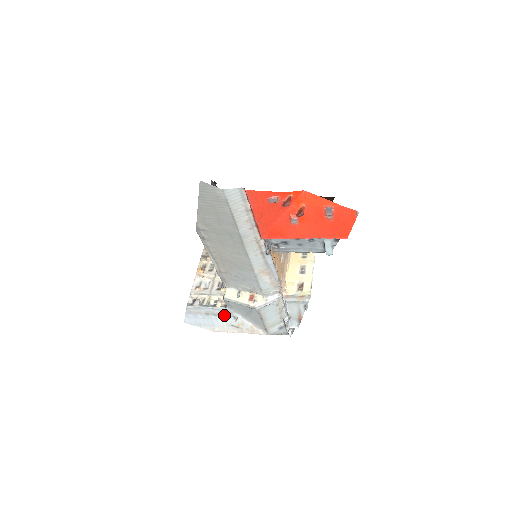
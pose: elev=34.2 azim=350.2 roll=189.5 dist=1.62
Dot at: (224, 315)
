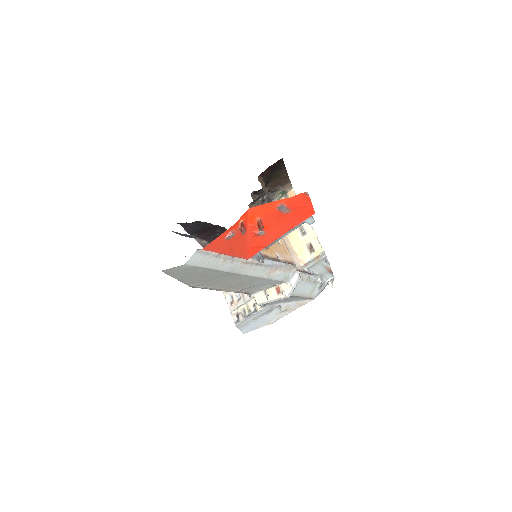
Dot at: (268, 311)
